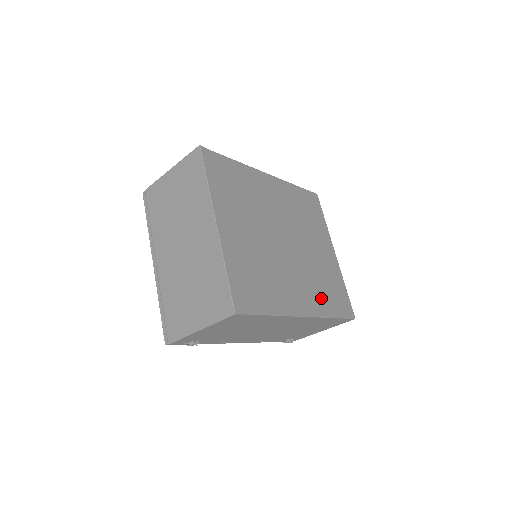
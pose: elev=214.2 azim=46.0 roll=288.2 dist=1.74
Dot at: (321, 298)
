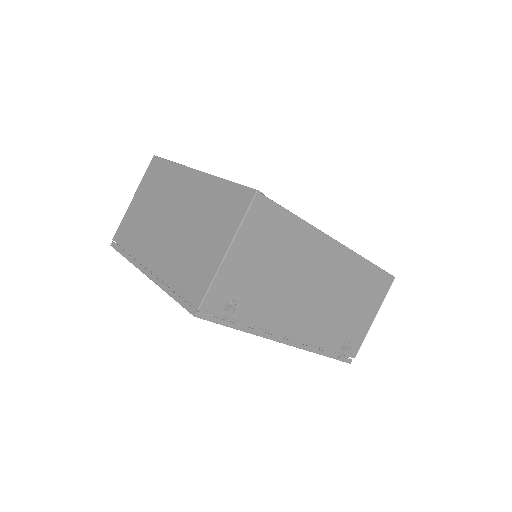
Dot at: occluded
